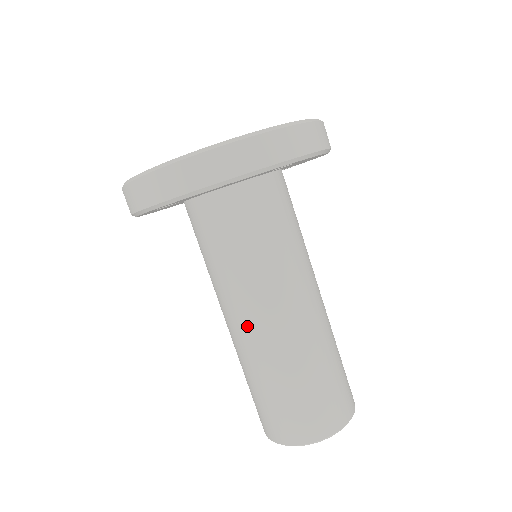
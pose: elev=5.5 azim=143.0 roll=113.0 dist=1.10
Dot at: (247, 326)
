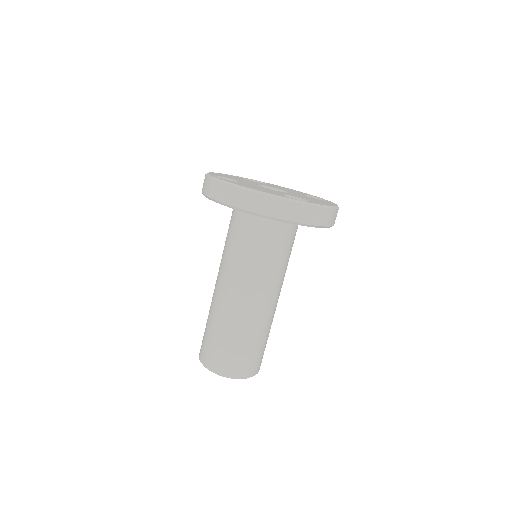
Dot at: (223, 290)
